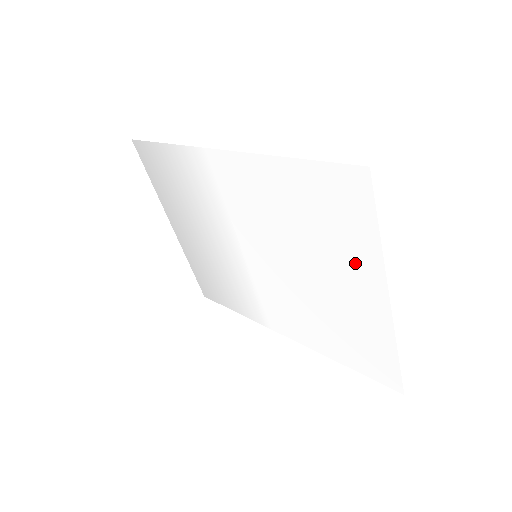
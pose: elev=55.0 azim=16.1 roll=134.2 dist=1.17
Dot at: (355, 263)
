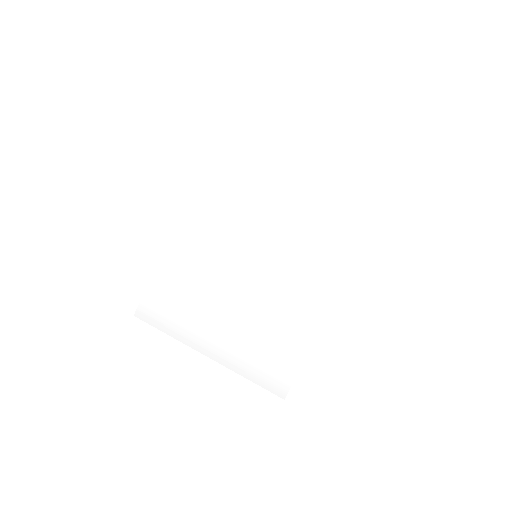
Dot at: (277, 159)
